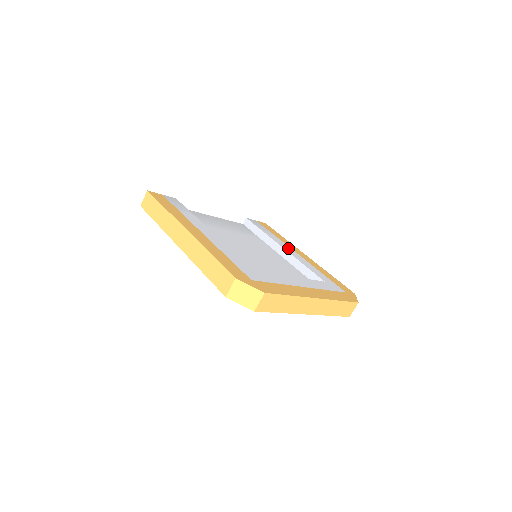
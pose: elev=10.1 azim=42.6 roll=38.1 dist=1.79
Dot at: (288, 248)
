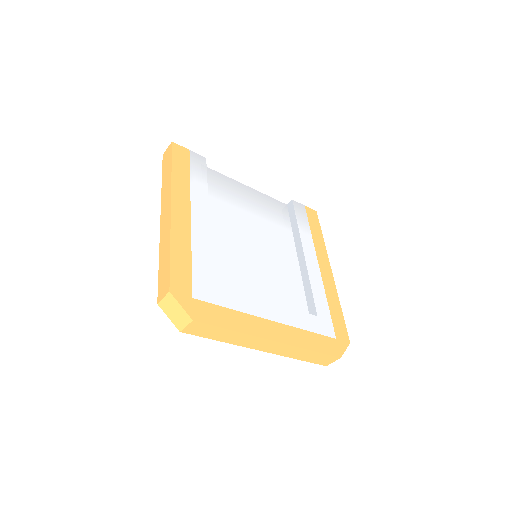
Dot at: (312, 255)
